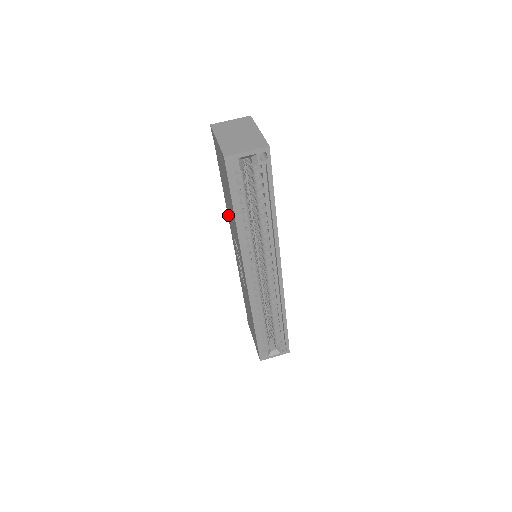
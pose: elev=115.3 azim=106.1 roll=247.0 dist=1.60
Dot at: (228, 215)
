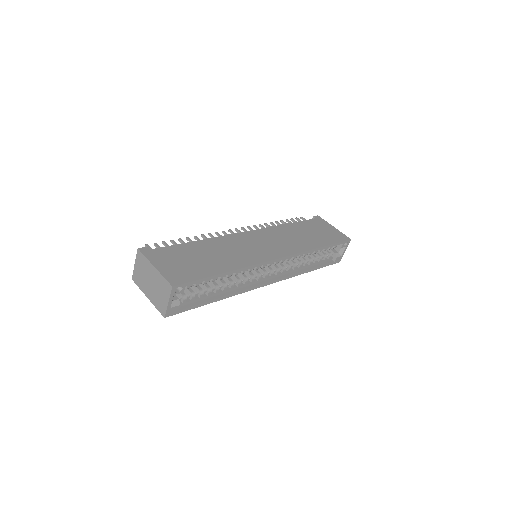
Dot at: occluded
